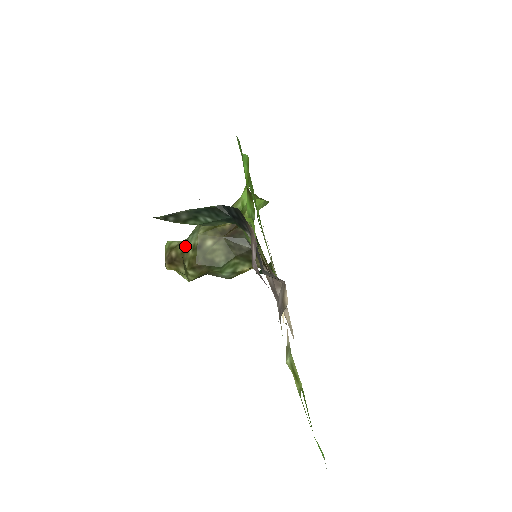
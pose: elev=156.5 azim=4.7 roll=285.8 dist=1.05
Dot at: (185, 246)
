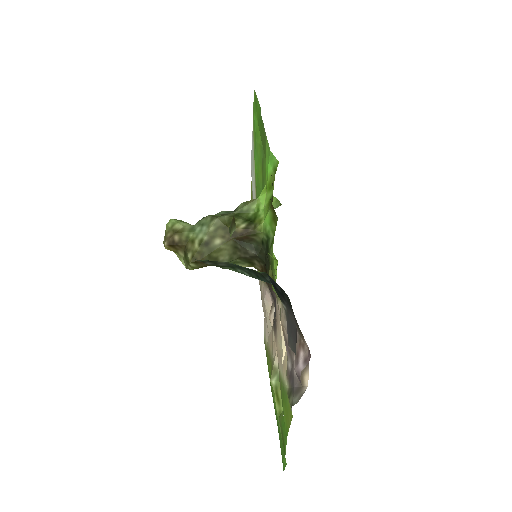
Dot at: (191, 235)
